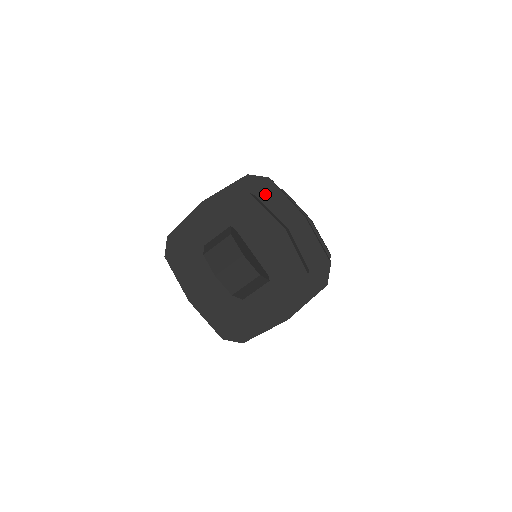
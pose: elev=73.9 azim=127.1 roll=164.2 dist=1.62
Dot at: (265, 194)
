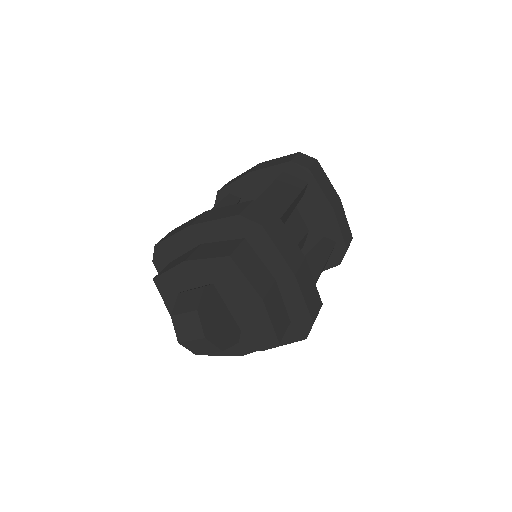
Dot at: (256, 240)
